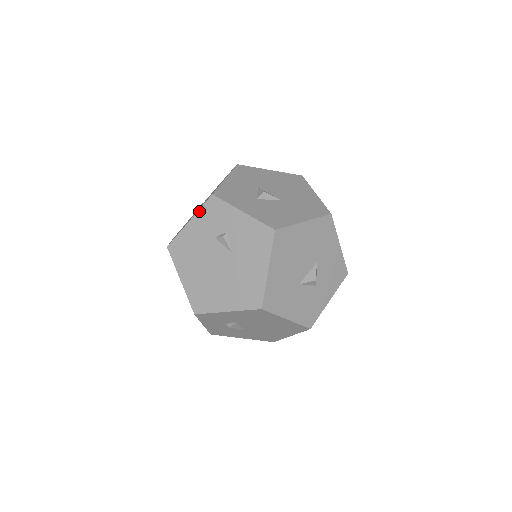
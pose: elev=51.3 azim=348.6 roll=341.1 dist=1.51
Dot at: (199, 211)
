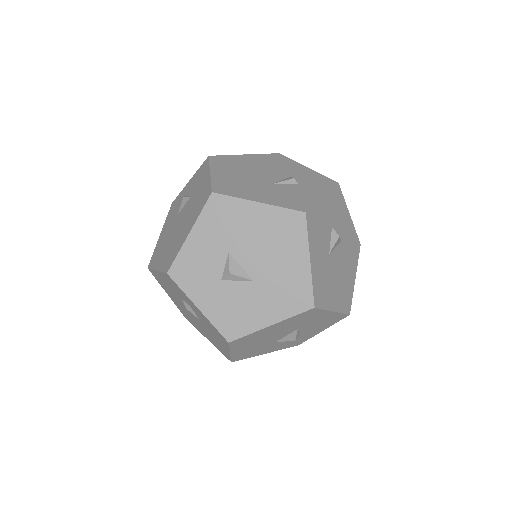
Dot at: (161, 273)
